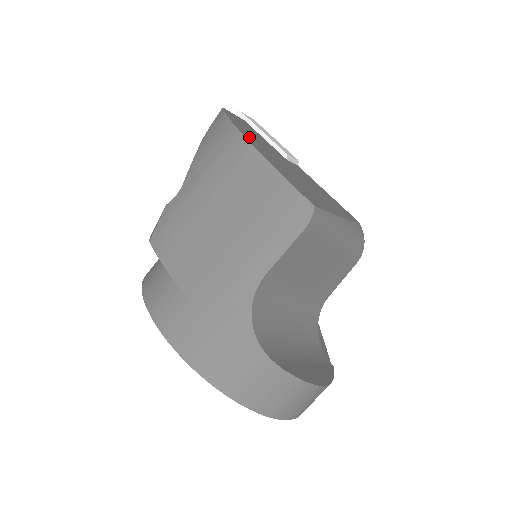
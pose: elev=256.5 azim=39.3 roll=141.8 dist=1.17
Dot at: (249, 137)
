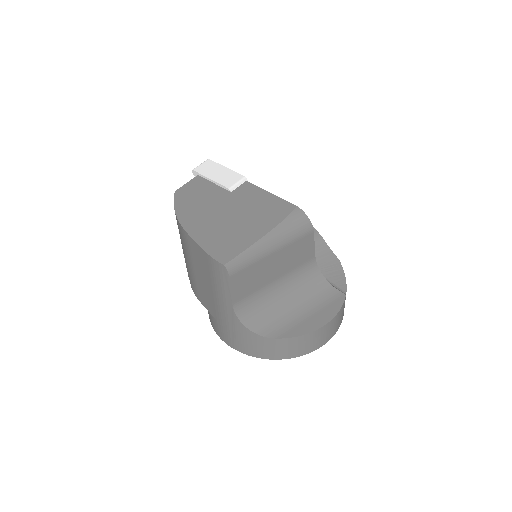
Dot at: (188, 218)
